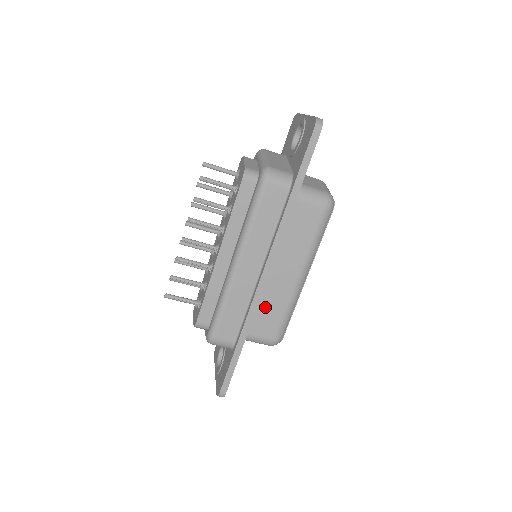
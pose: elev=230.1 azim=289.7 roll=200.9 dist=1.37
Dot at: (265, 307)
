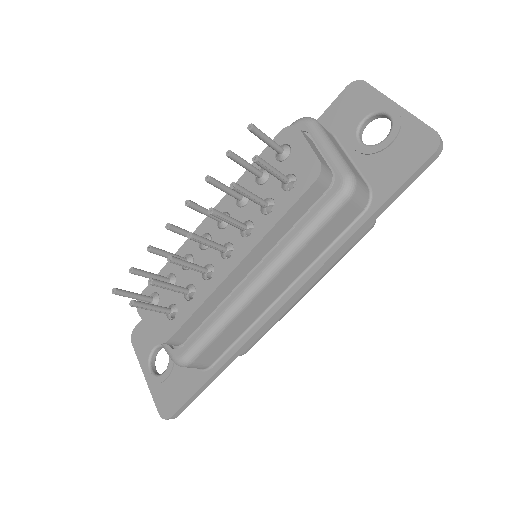
Dot at: occluded
